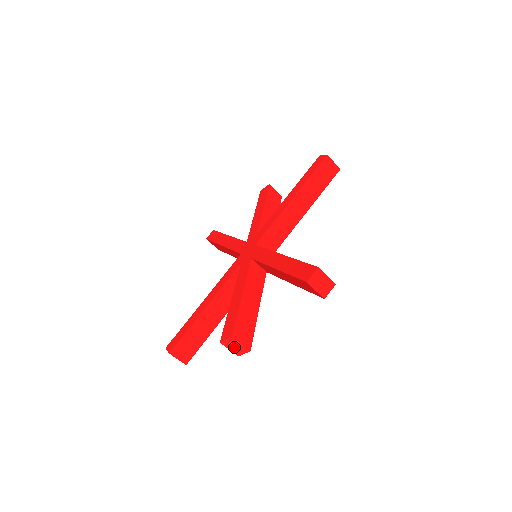
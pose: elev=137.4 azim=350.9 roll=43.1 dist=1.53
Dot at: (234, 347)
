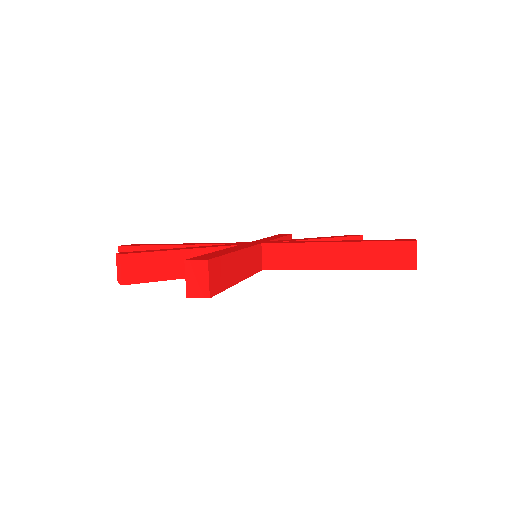
Dot at: (119, 268)
